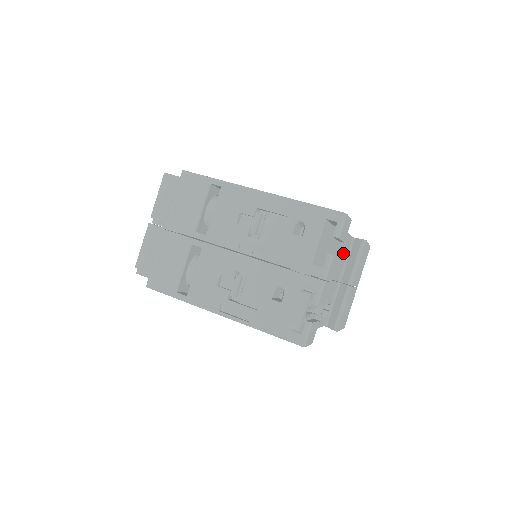
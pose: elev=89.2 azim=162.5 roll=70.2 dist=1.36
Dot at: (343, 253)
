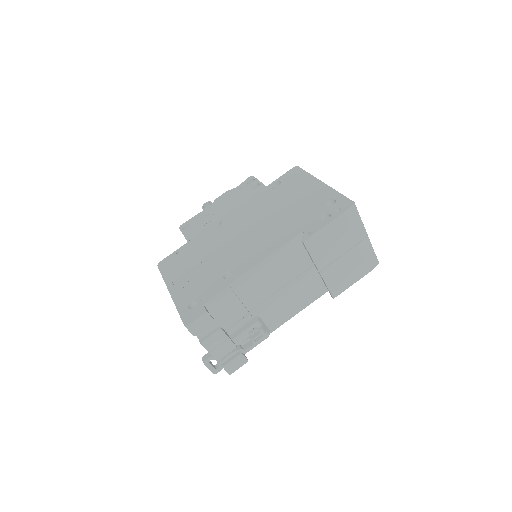
Dot at: (291, 257)
